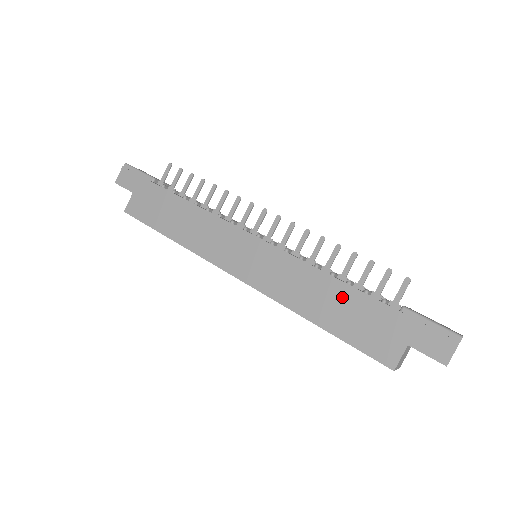
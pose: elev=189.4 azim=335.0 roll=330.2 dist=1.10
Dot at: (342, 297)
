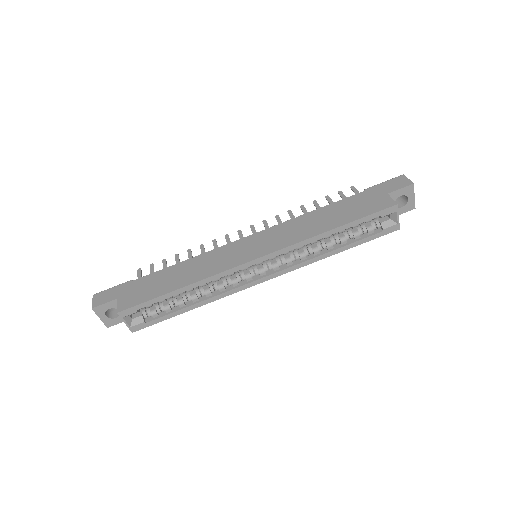
Dot at: (332, 210)
